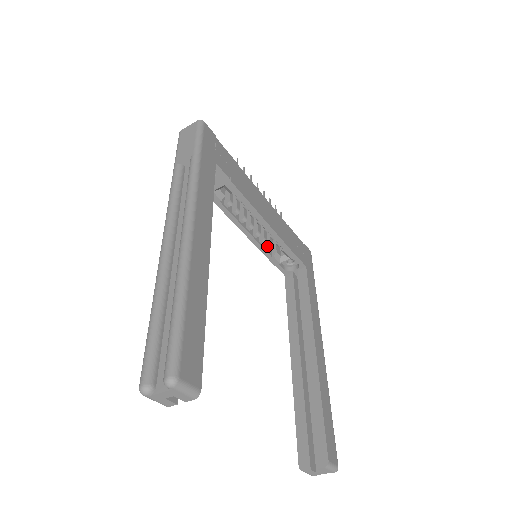
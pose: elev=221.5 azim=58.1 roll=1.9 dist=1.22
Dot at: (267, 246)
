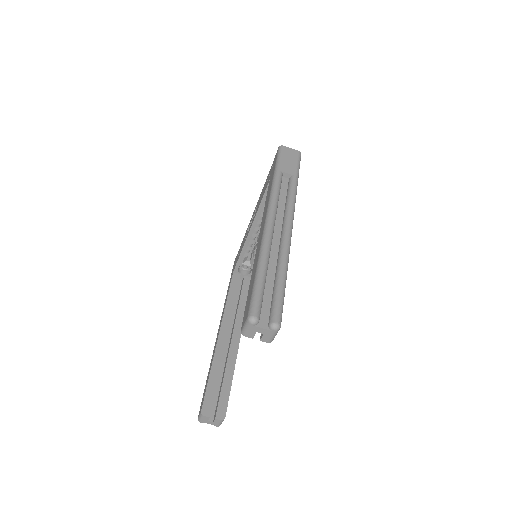
Dot at: (248, 249)
